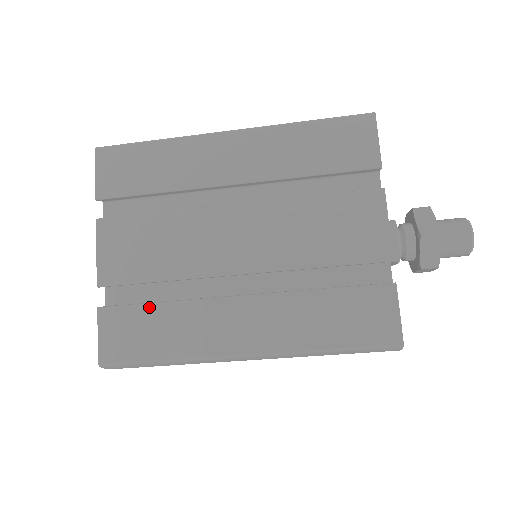
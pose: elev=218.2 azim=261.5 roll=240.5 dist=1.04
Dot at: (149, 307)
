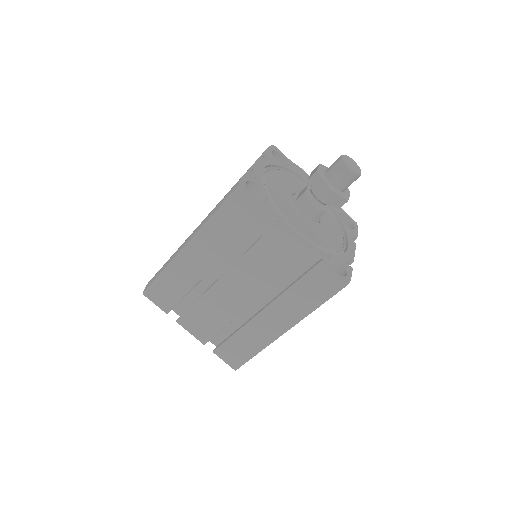
Dot at: (231, 339)
